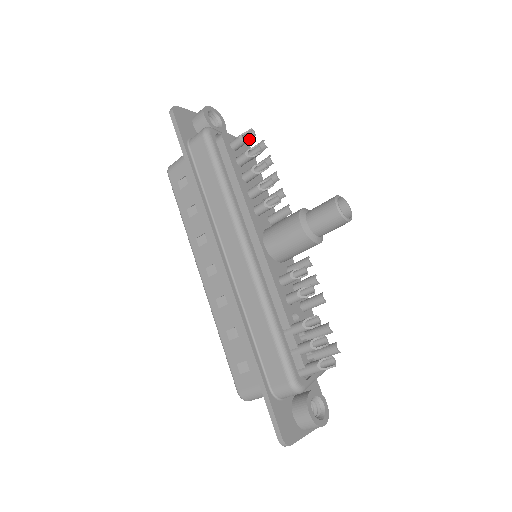
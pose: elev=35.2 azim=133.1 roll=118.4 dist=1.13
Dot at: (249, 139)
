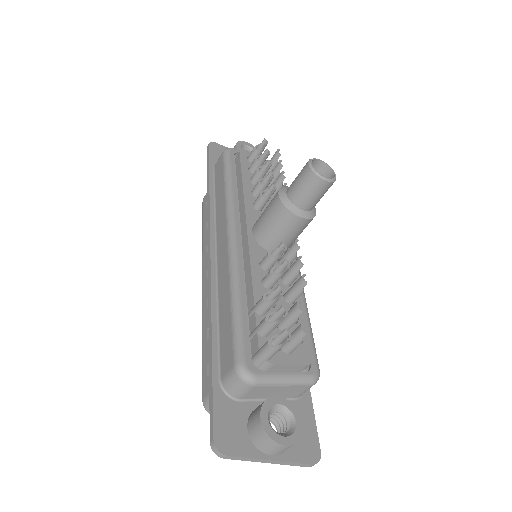
Dot at: (262, 148)
